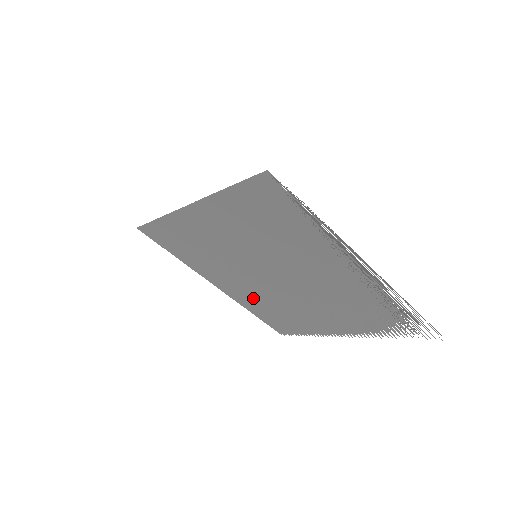
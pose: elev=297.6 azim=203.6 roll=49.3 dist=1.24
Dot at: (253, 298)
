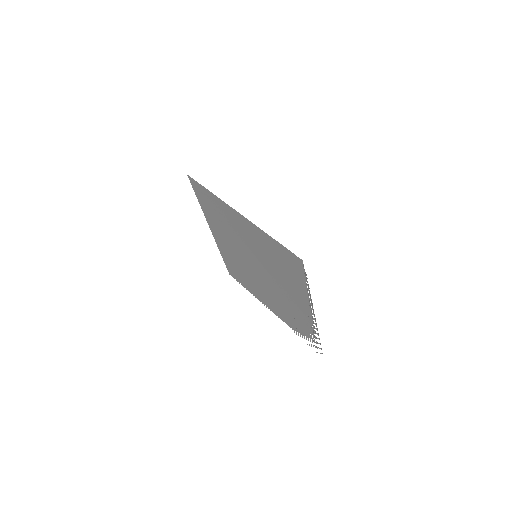
Dot at: (231, 255)
